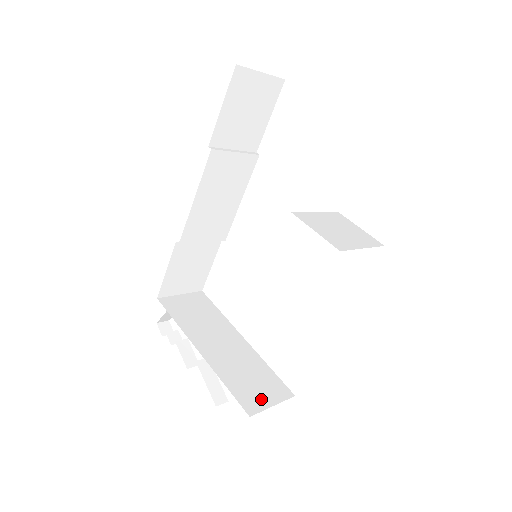
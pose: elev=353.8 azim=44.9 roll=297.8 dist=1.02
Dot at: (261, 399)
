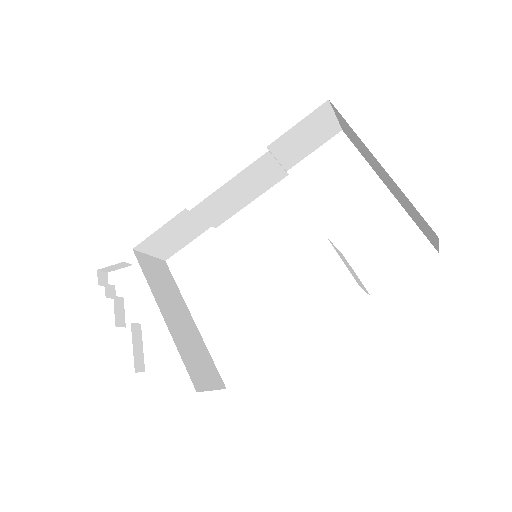
Dot at: (204, 380)
